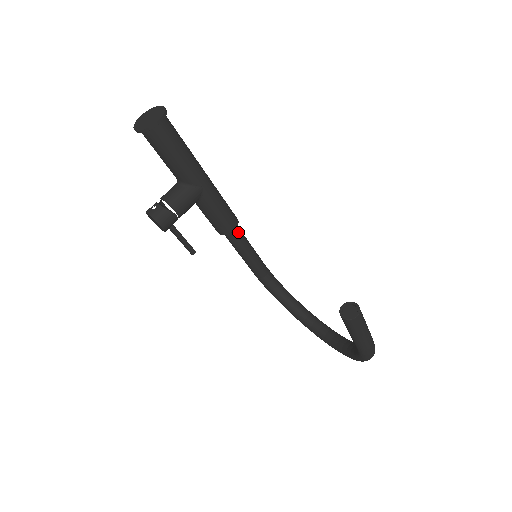
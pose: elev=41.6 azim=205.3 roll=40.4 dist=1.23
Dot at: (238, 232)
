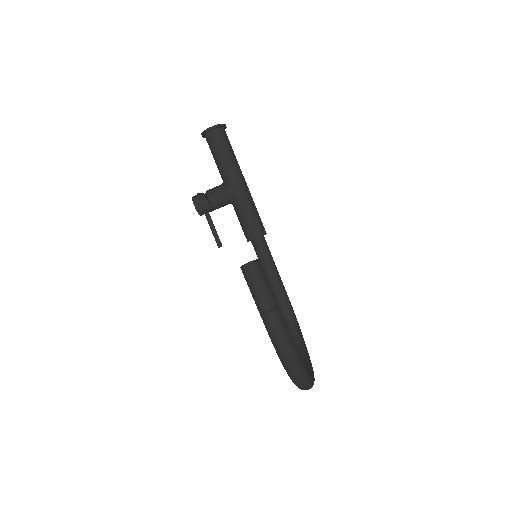
Dot at: (262, 244)
